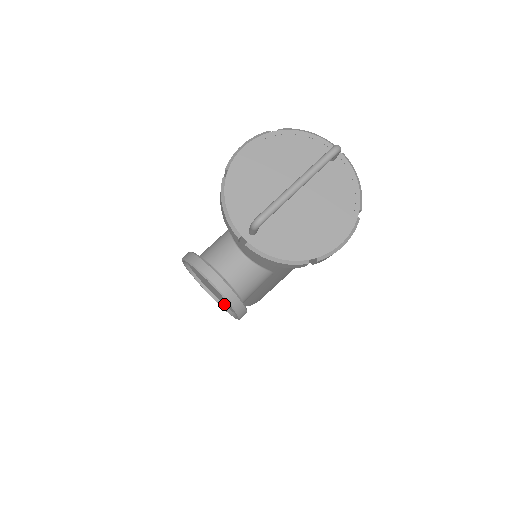
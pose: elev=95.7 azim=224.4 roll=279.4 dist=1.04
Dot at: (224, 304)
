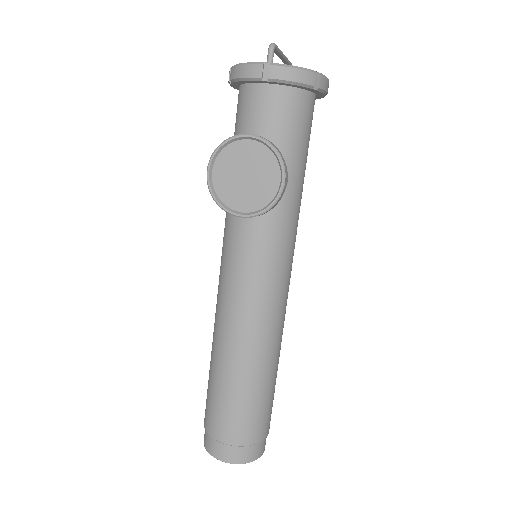
Dot at: (260, 206)
